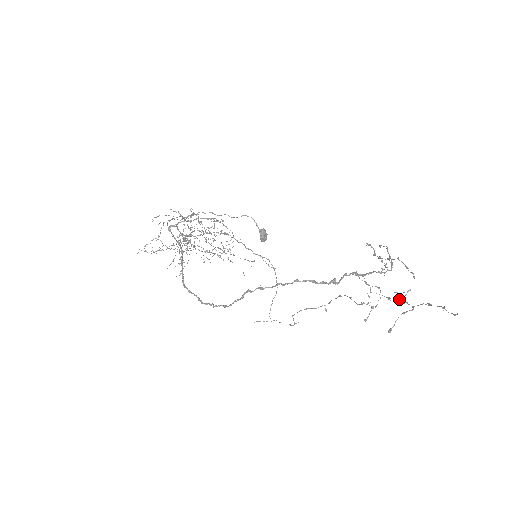
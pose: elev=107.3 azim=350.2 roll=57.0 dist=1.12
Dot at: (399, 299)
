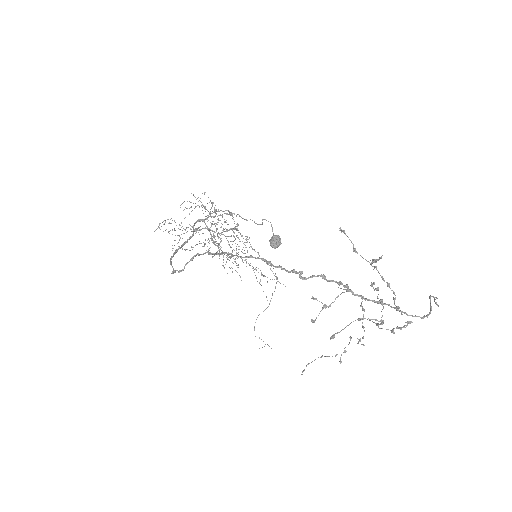
Dot at: (392, 330)
